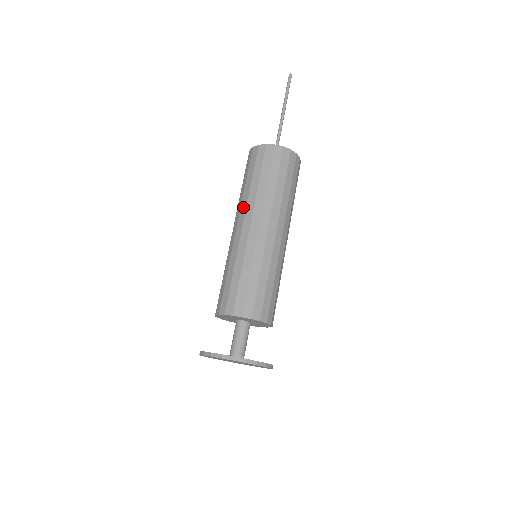
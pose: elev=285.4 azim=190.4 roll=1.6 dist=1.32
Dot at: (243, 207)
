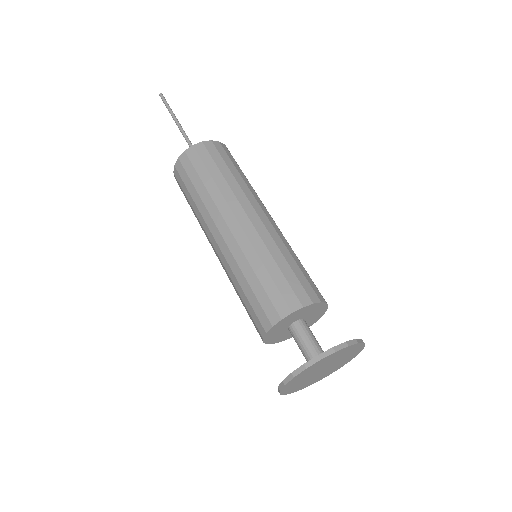
Dot at: (207, 219)
